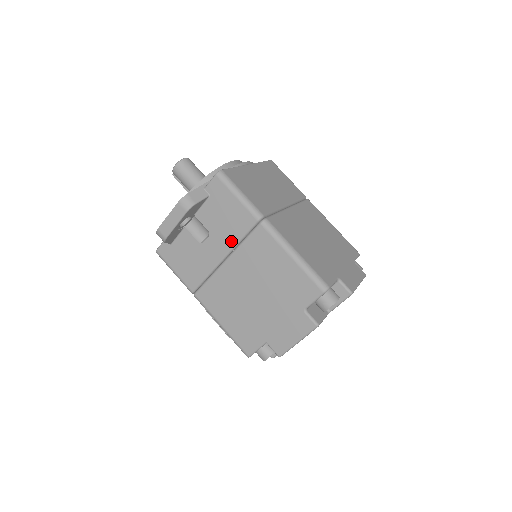
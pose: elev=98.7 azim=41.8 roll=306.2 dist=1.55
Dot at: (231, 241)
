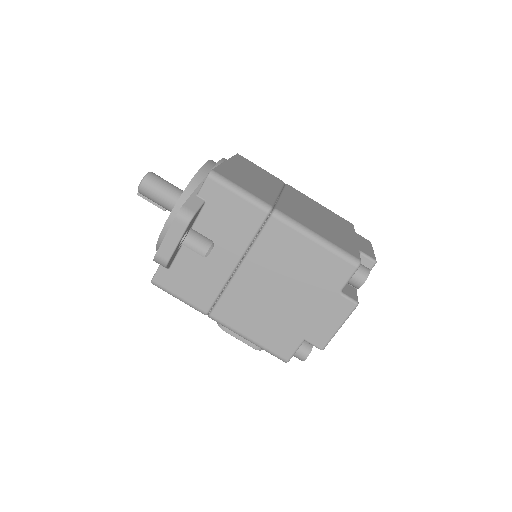
Dot at: (242, 244)
